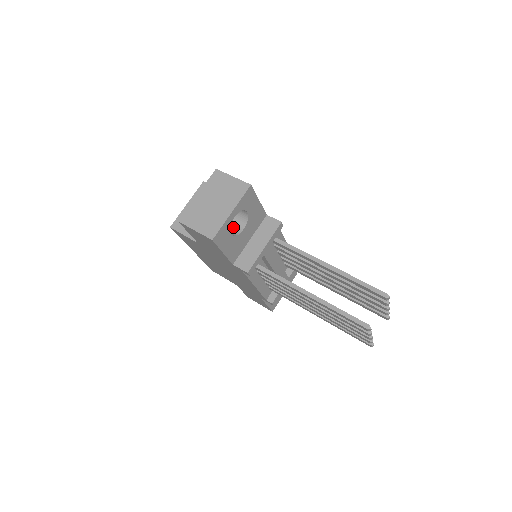
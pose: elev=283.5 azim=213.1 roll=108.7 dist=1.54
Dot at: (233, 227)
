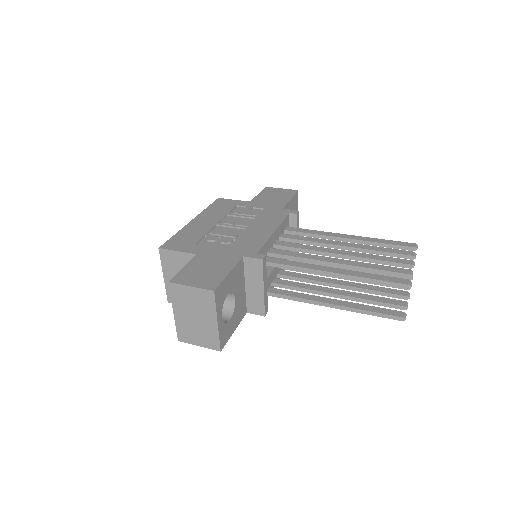
Dot at: occluded
